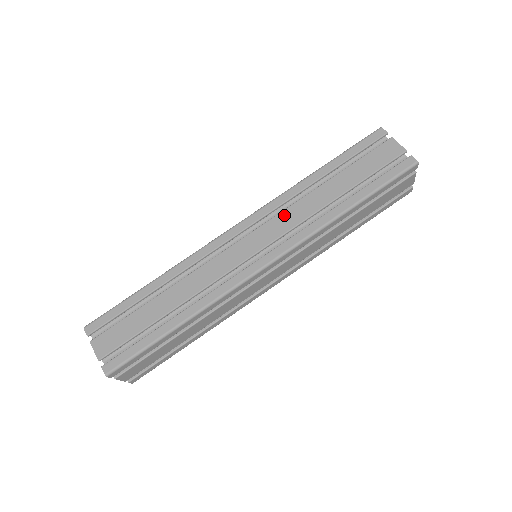
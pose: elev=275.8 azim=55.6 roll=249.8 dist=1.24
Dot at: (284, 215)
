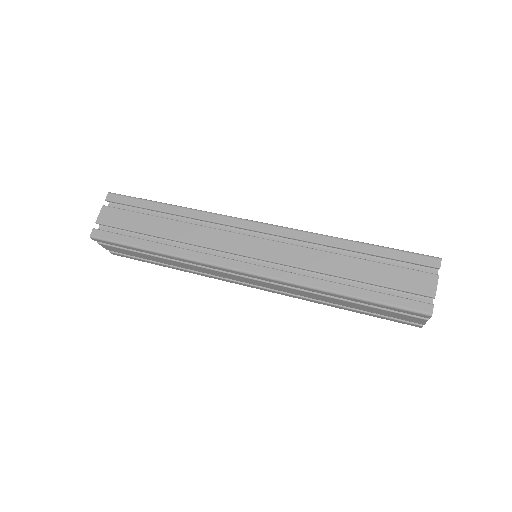
Dot at: occluded
